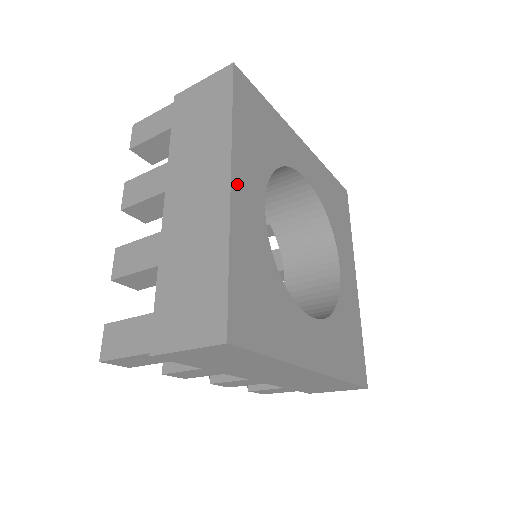
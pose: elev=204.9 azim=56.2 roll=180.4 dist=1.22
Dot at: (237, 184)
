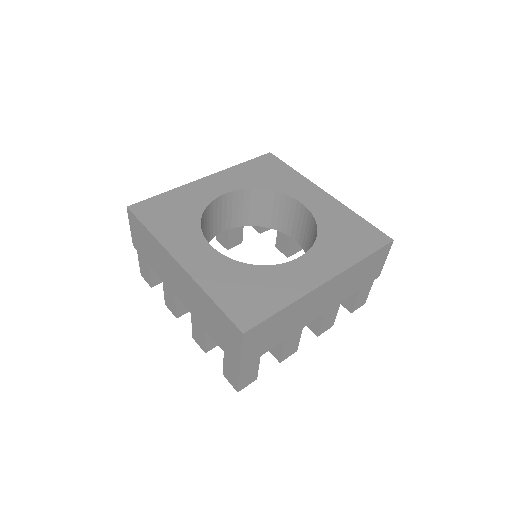
Dot at: (183, 258)
